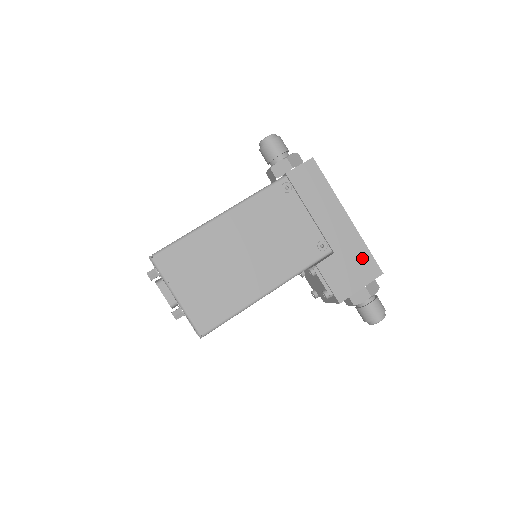
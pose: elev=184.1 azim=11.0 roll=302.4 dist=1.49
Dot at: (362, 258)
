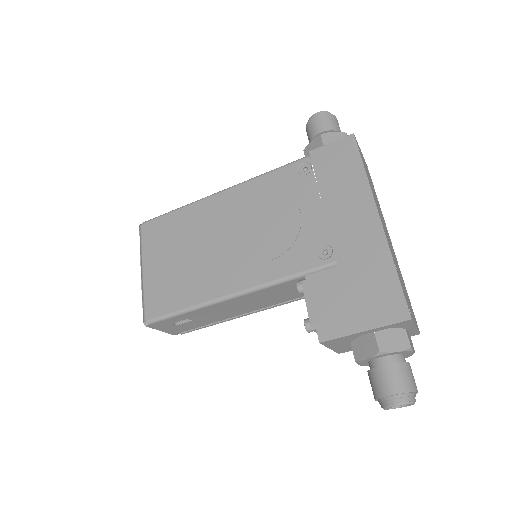
Dot at: (381, 284)
